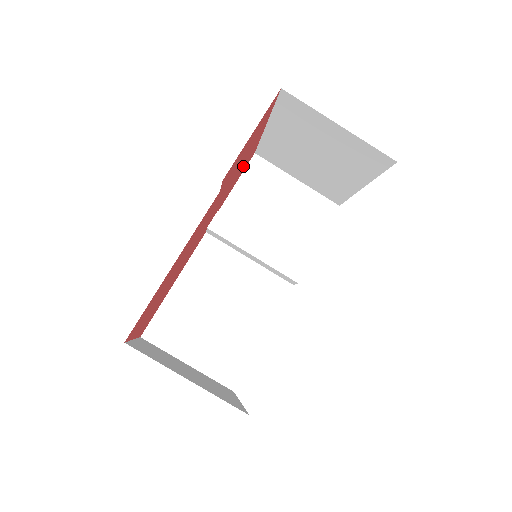
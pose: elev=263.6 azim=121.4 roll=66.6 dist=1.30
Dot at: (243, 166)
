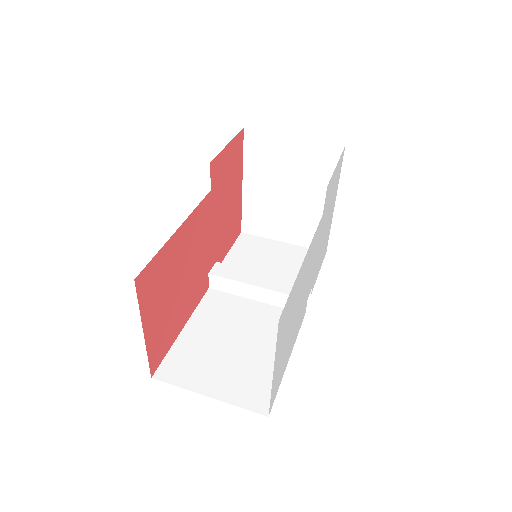
Dot at: (231, 223)
